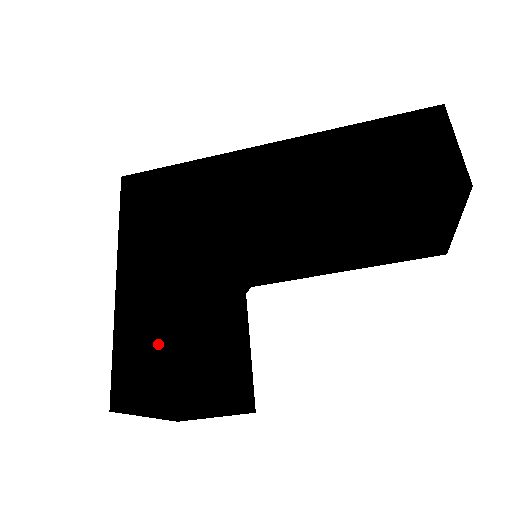
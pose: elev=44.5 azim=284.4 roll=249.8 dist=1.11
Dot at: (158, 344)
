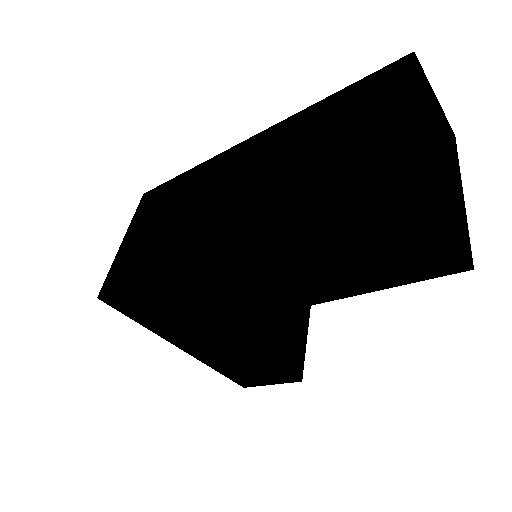
Dot at: (245, 369)
